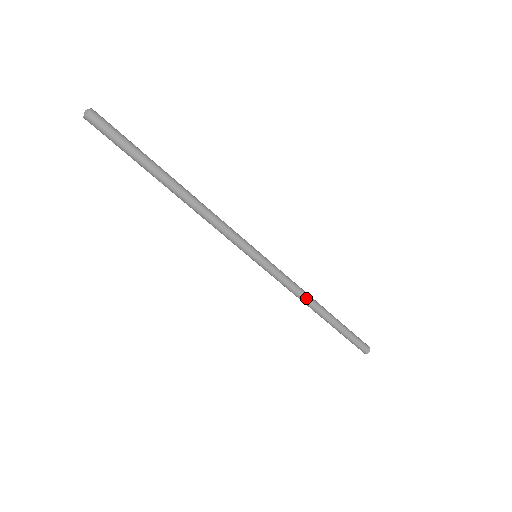
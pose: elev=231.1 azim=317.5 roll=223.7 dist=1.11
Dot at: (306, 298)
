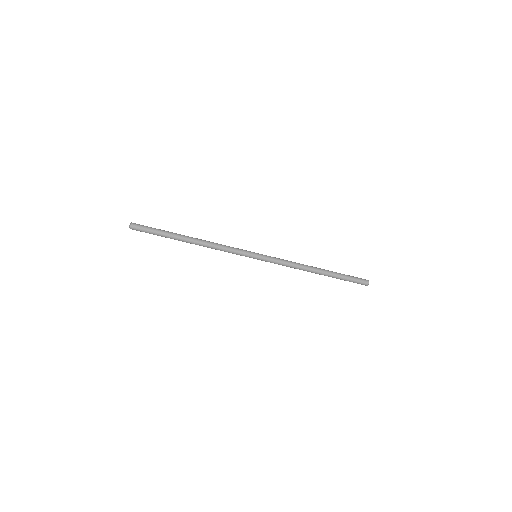
Dot at: (302, 265)
